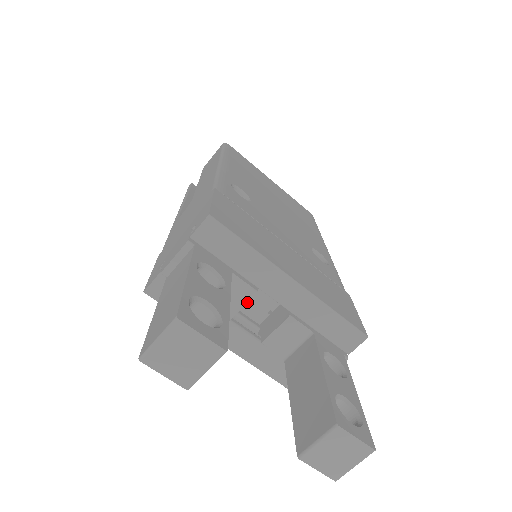
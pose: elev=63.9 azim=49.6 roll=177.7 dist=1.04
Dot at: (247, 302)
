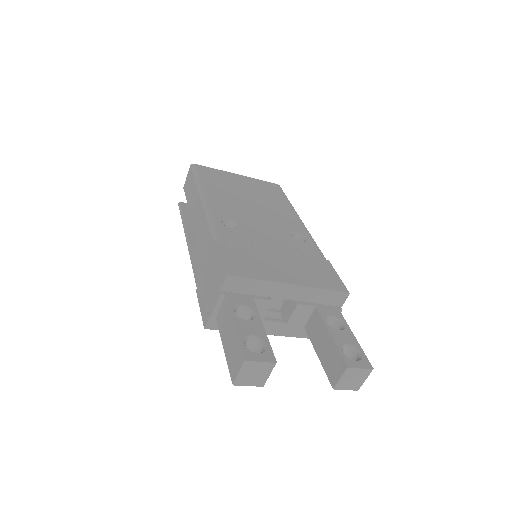
Dot at: occluded
